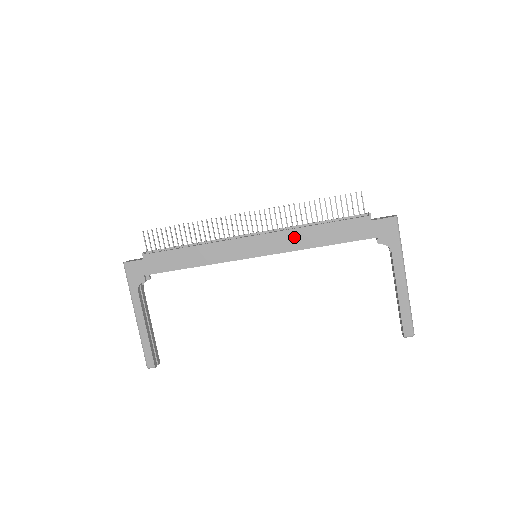
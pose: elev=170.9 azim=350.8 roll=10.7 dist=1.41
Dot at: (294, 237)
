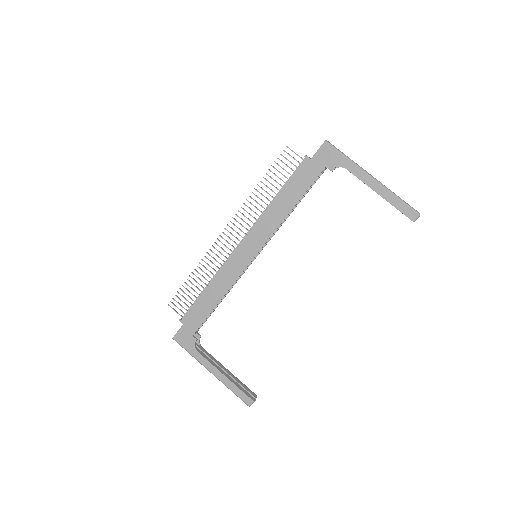
Dot at: (268, 219)
